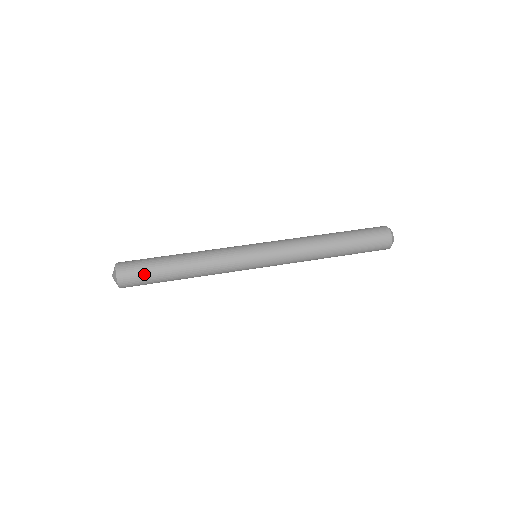
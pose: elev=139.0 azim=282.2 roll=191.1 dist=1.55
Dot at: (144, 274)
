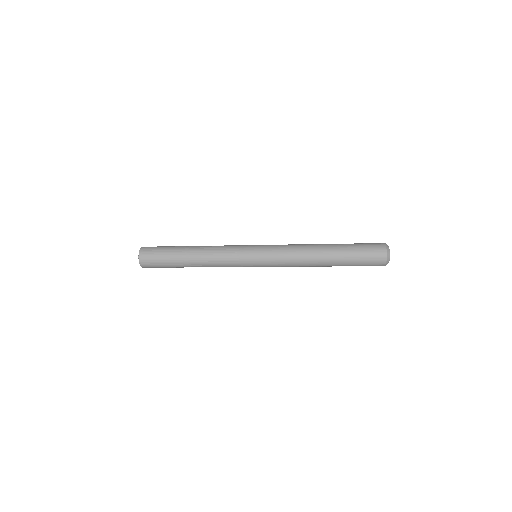
Dot at: (159, 257)
